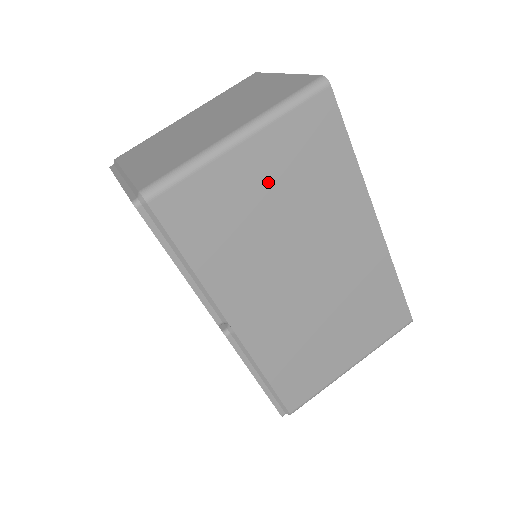
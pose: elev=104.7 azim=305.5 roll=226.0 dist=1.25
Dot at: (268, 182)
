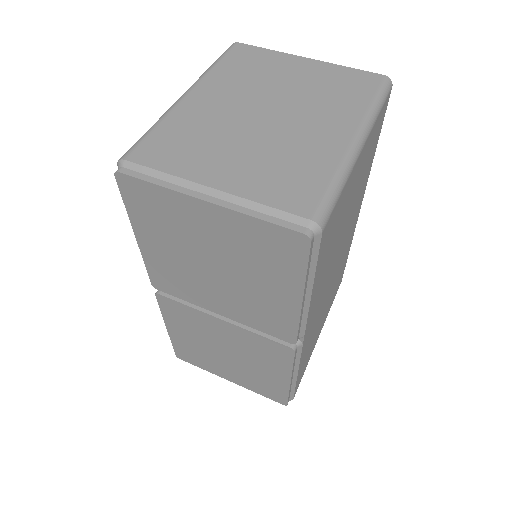
Dot at: (354, 186)
